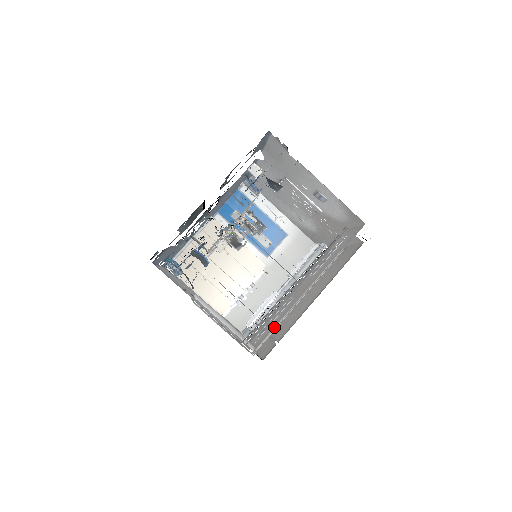
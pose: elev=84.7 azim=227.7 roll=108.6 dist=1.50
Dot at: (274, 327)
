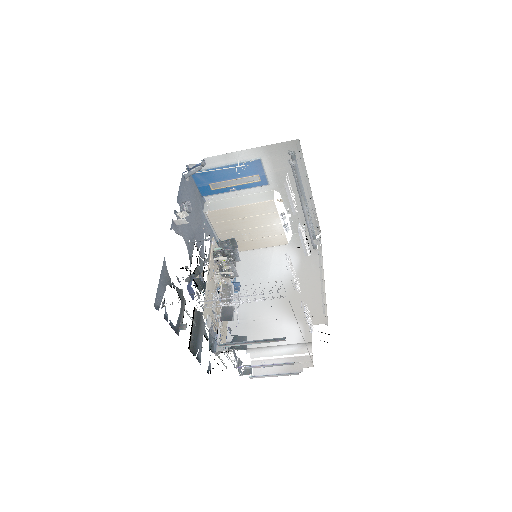
Dot at: (307, 349)
